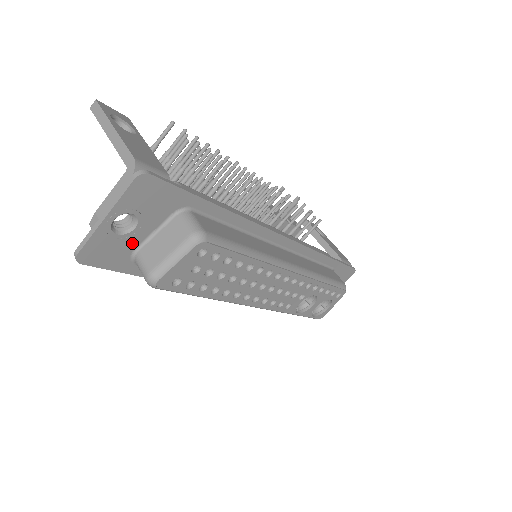
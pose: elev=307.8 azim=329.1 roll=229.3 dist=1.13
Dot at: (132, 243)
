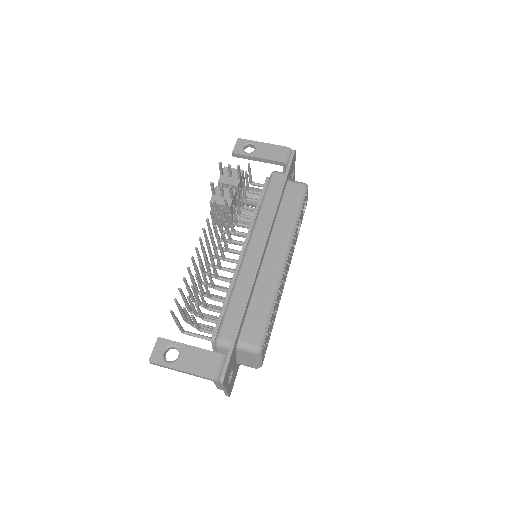
Dot at: (235, 368)
